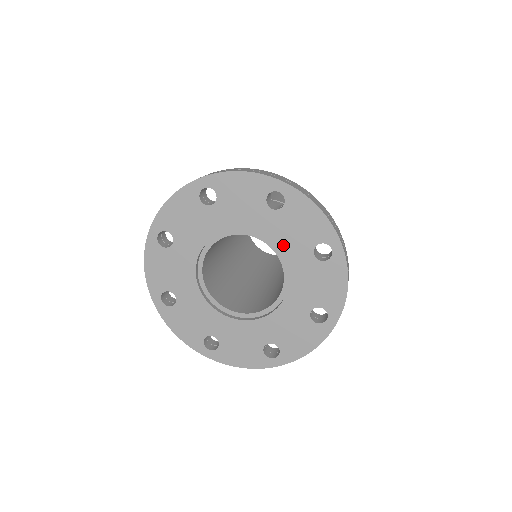
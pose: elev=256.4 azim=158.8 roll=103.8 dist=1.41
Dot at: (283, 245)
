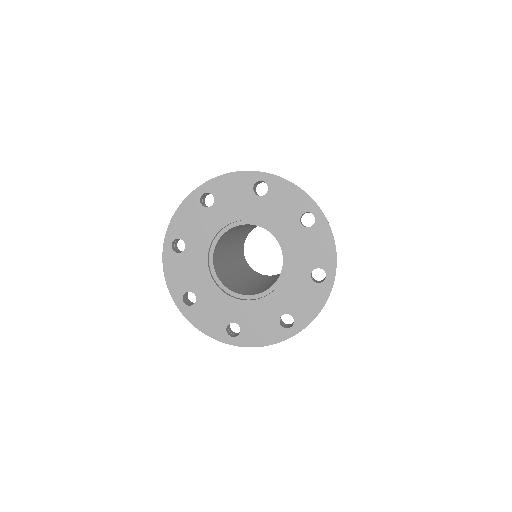
Dot at: (240, 214)
